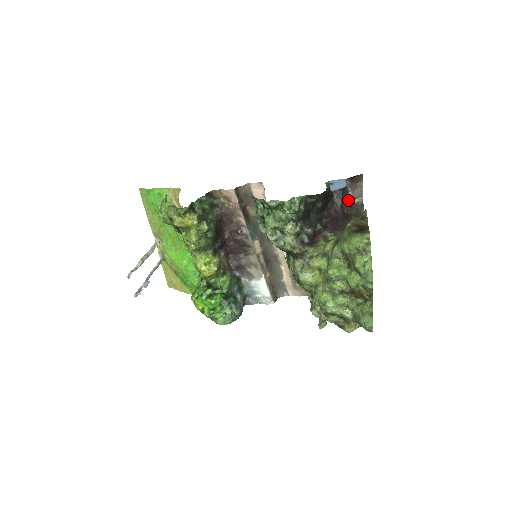
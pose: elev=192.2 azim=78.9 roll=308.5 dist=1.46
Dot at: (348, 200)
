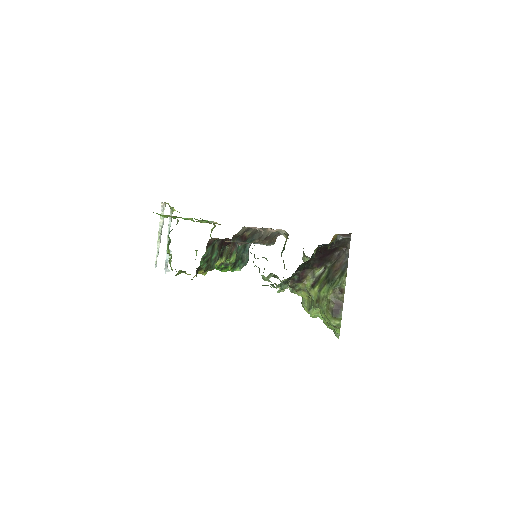
Dot at: (336, 241)
